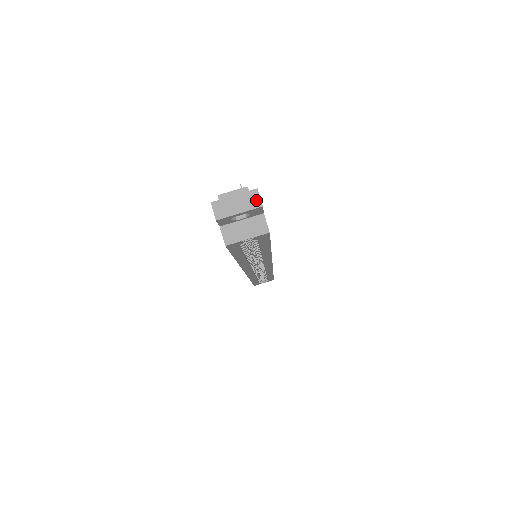
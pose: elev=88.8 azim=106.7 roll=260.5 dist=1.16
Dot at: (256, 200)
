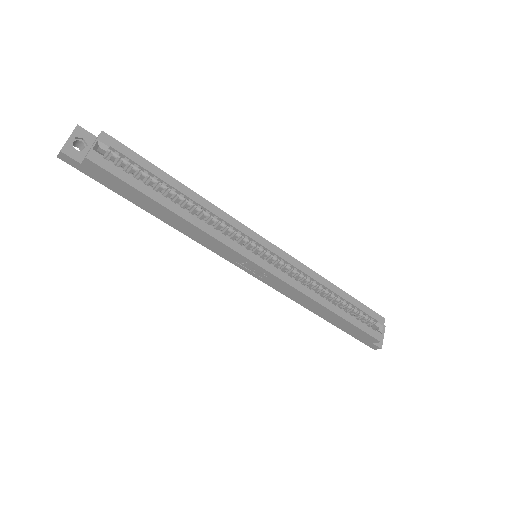
Dot at: (74, 130)
